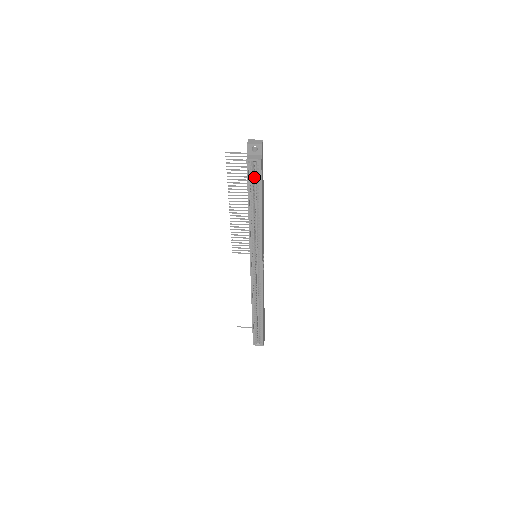
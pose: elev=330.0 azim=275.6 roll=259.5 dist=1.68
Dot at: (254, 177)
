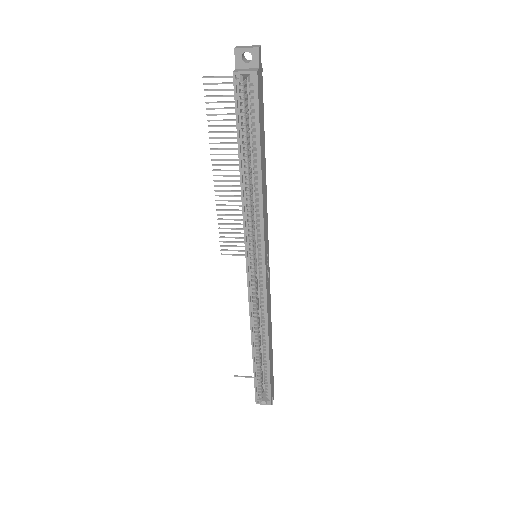
Dot at: (247, 109)
